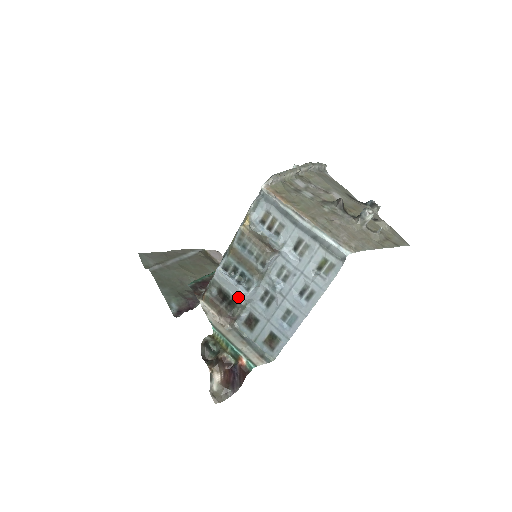
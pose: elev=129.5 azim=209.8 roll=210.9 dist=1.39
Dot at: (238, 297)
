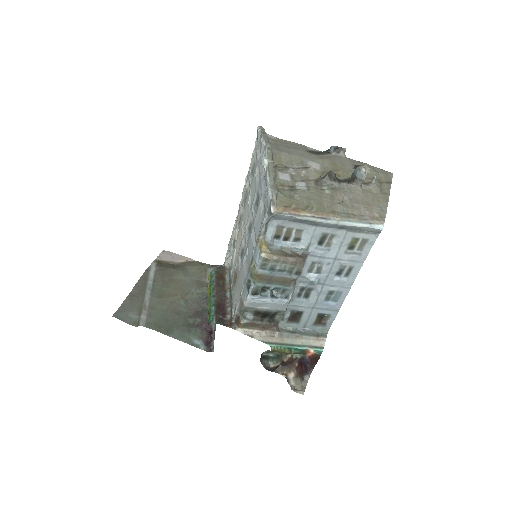
Dot at: (280, 308)
